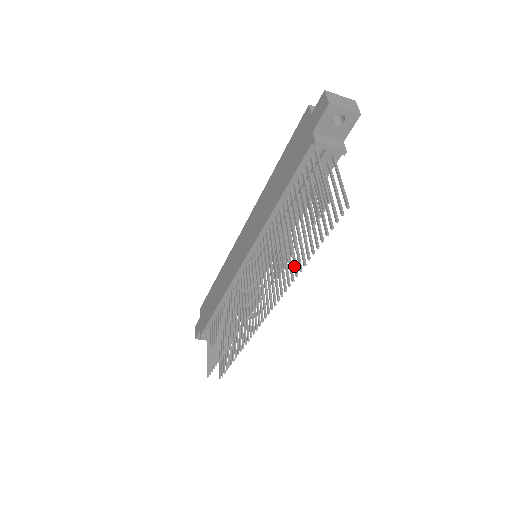
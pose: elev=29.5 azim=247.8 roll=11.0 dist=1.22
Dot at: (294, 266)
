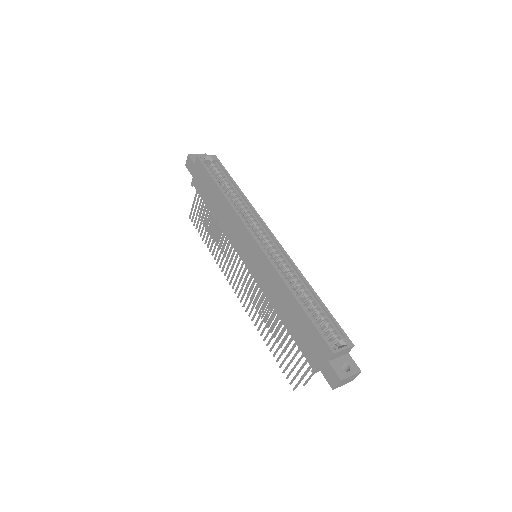
Dot at: (270, 323)
